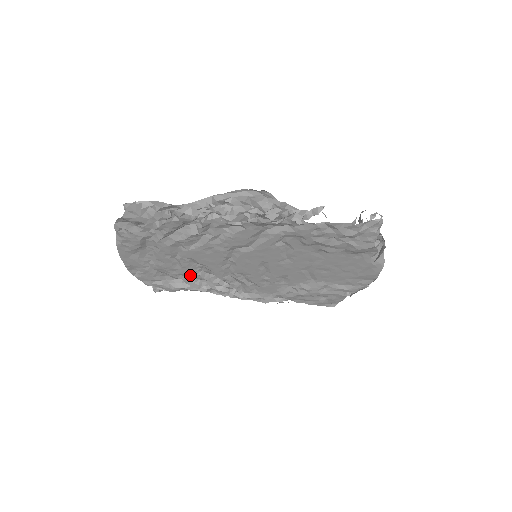
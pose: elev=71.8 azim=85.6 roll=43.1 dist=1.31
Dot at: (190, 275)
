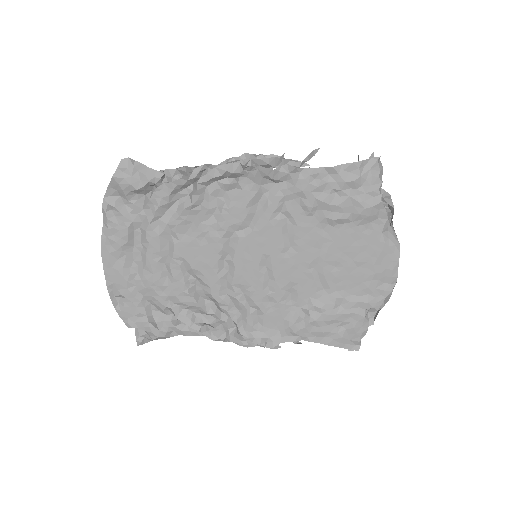
Dot at: (181, 298)
